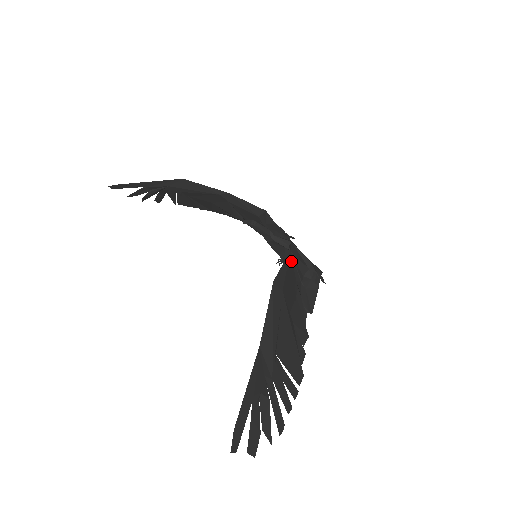
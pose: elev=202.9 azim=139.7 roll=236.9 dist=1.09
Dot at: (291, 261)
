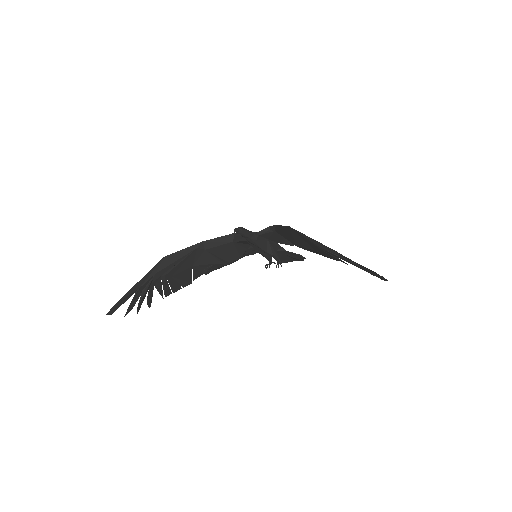
Dot at: occluded
